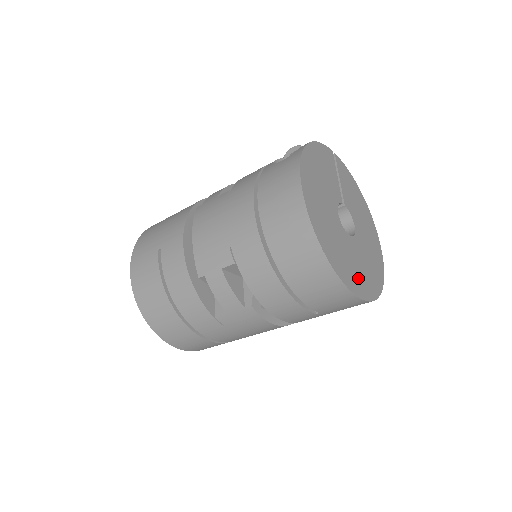
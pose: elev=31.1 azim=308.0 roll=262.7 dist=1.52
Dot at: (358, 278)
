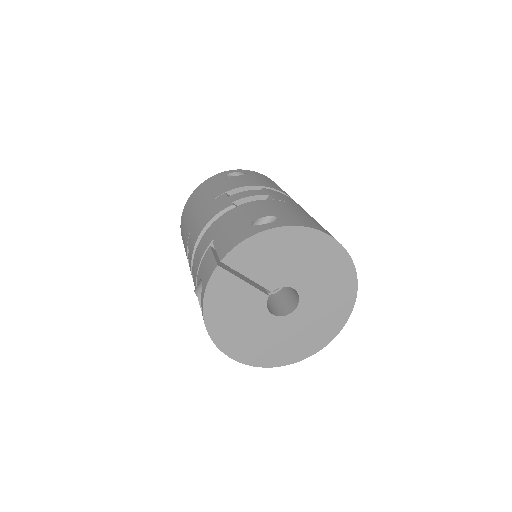
Dot at: (325, 326)
